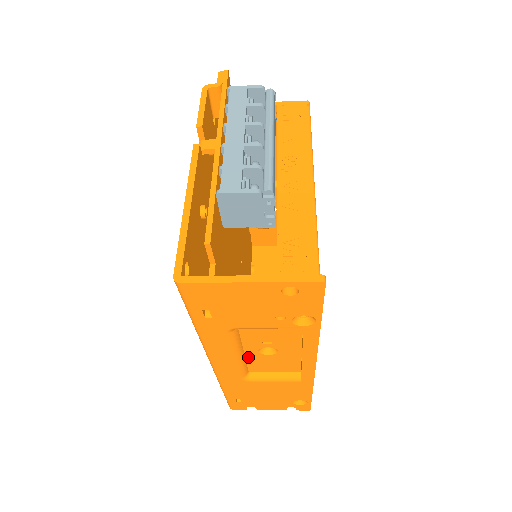
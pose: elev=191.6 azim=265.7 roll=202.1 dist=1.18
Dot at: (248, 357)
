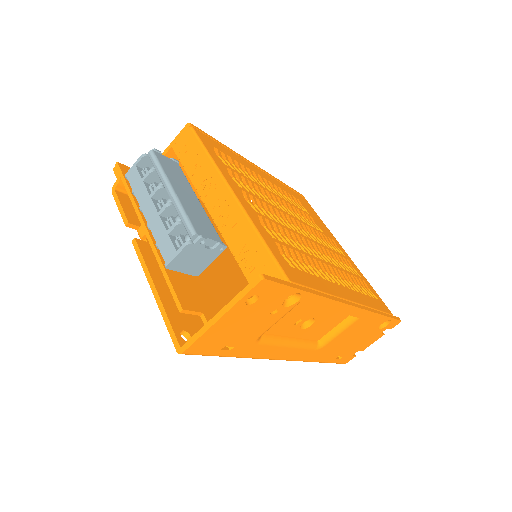
Dot at: (301, 336)
